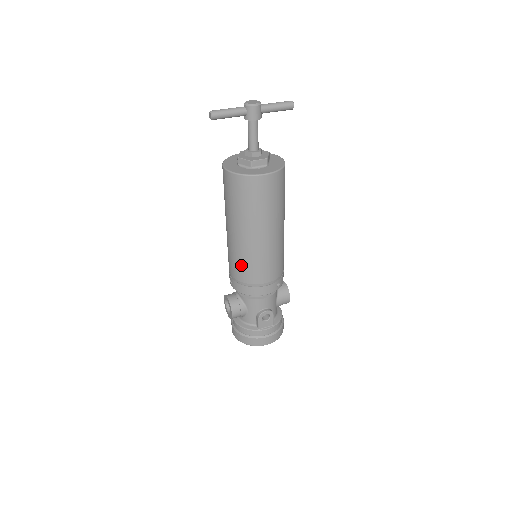
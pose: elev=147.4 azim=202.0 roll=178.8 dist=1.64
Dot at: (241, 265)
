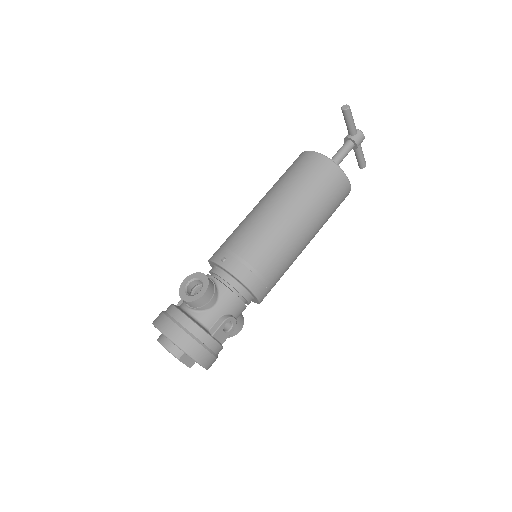
Dot at: (264, 244)
